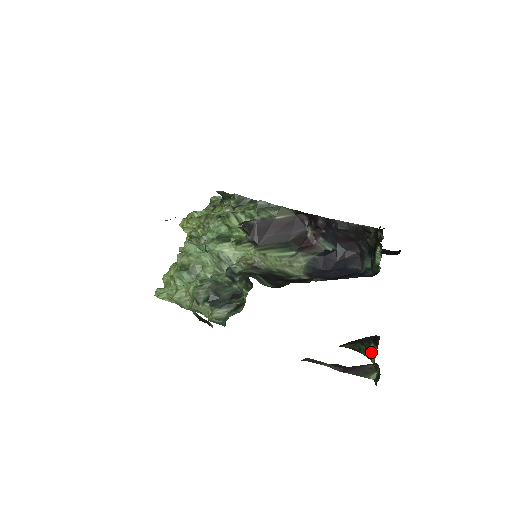
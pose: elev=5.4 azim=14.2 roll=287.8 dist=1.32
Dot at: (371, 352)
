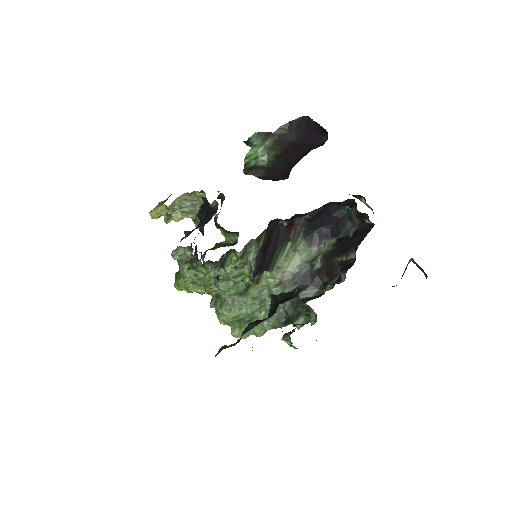
Dot at: (358, 198)
